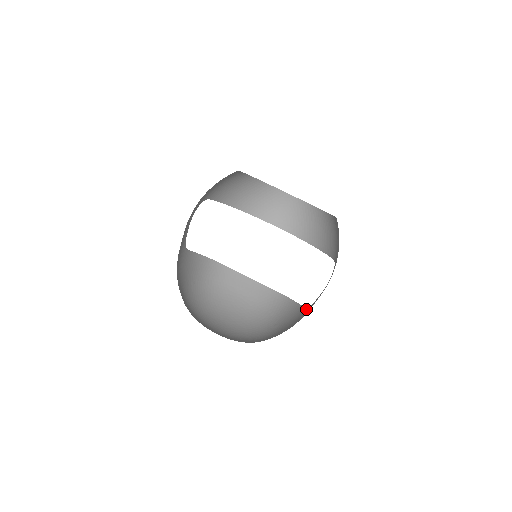
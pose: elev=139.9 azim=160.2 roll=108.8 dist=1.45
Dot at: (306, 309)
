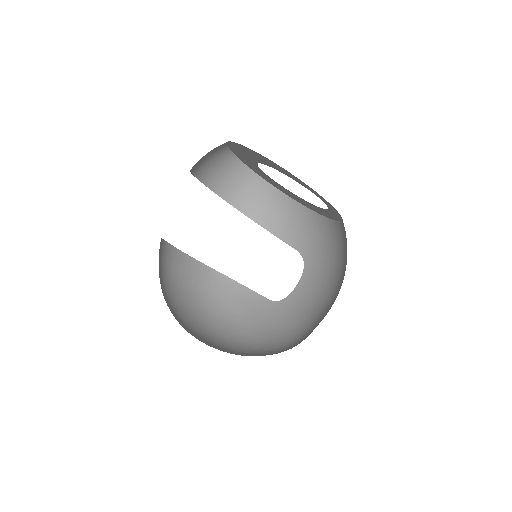
Dot at: (275, 302)
